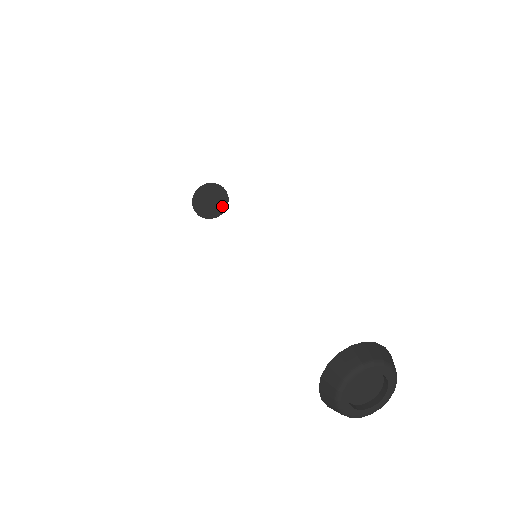
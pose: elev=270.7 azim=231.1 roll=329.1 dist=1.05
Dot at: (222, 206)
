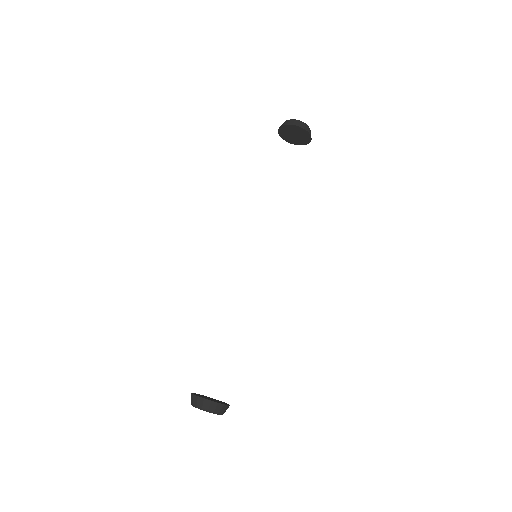
Dot at: (297, 142)
